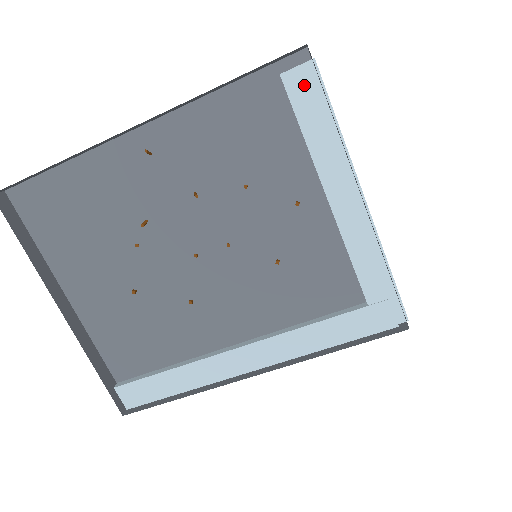
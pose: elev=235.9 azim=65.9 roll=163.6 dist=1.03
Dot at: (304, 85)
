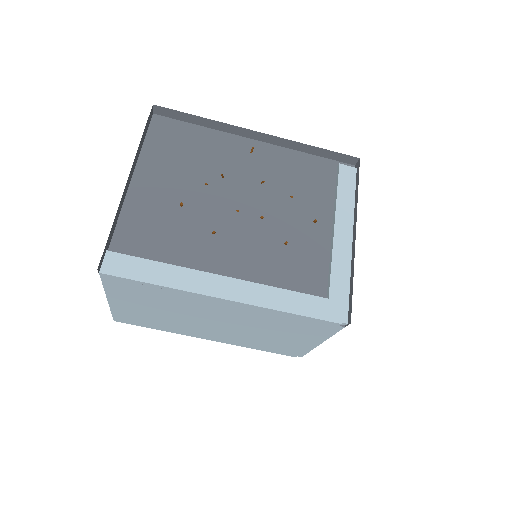
Dot at: (348, 174)
